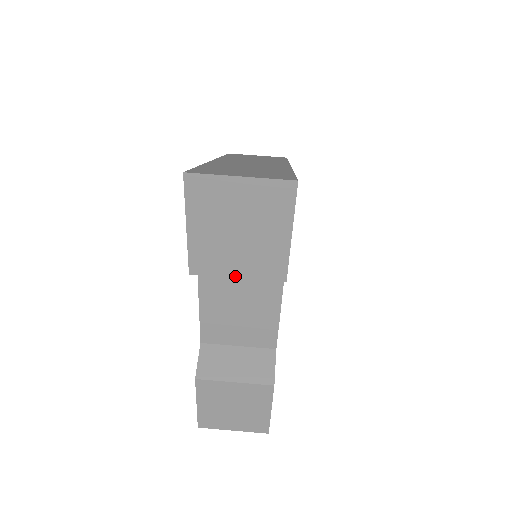
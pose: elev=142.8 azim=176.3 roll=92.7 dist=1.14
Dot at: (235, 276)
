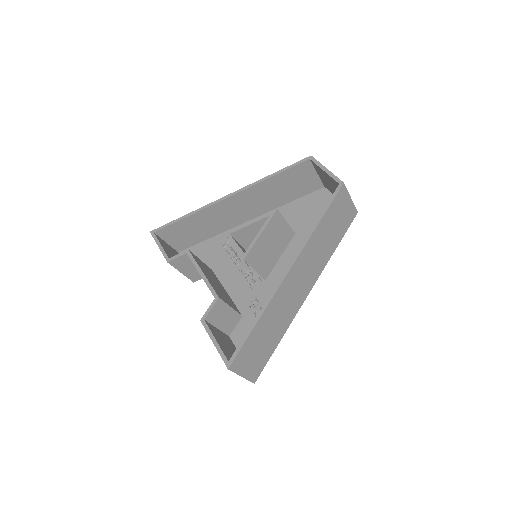
Dot at: occluded
